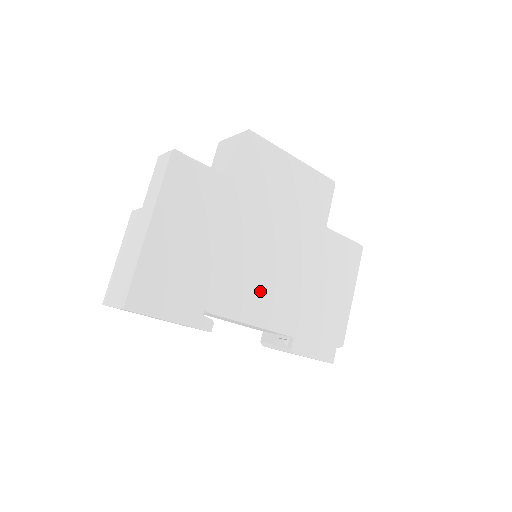
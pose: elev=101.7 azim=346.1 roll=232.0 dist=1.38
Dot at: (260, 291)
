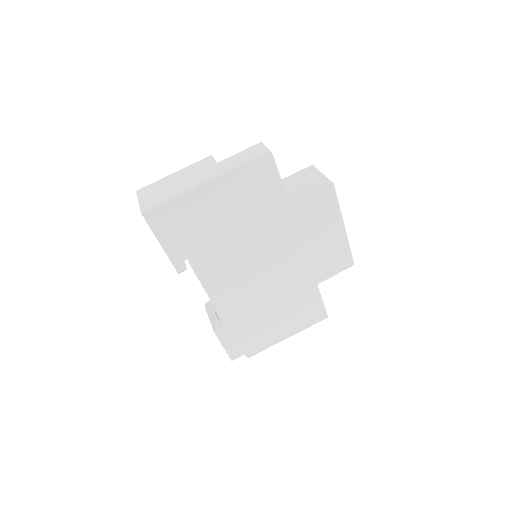
Dot at: (233, 280)
